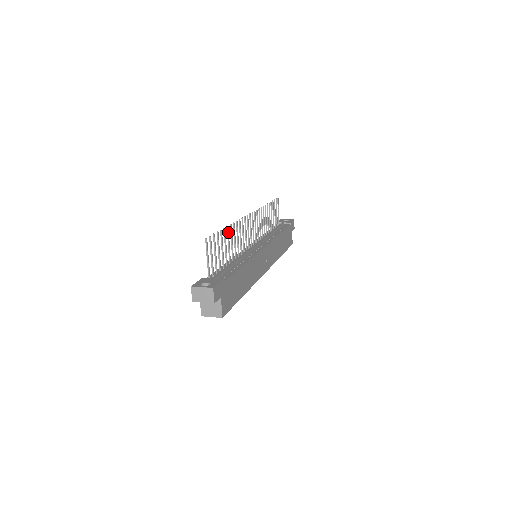
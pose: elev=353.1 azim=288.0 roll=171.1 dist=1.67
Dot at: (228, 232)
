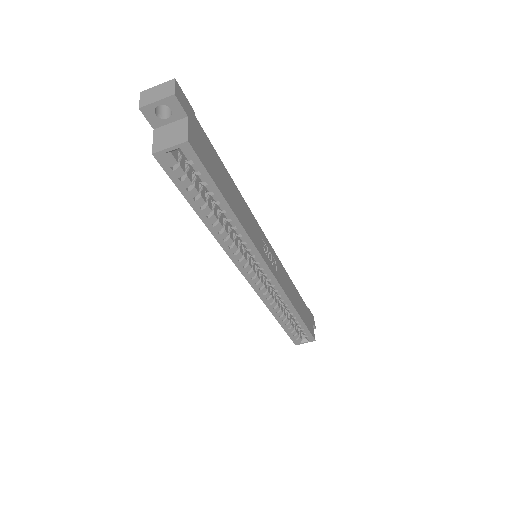
Dot at: occluded
